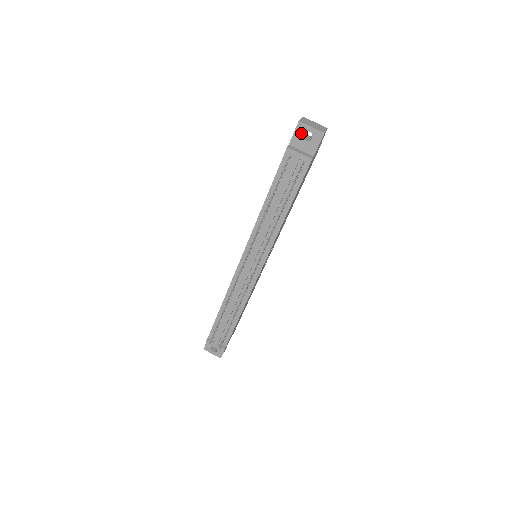
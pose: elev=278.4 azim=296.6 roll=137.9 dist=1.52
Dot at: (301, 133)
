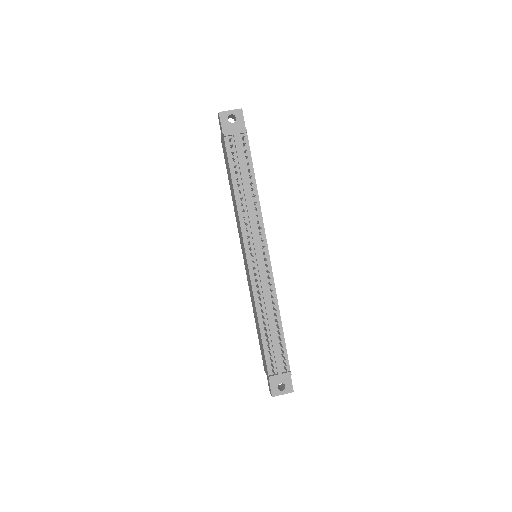
Dot at: (226, 120)
